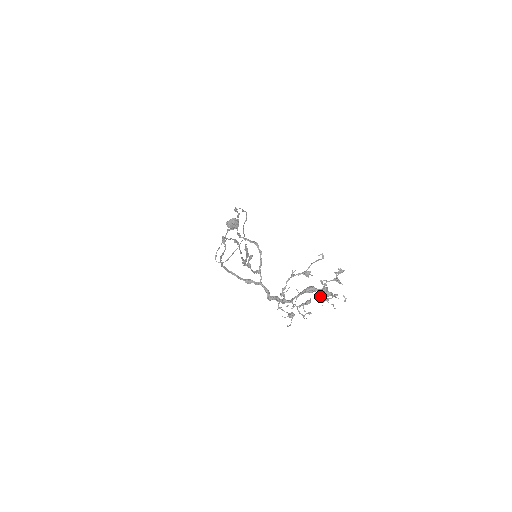
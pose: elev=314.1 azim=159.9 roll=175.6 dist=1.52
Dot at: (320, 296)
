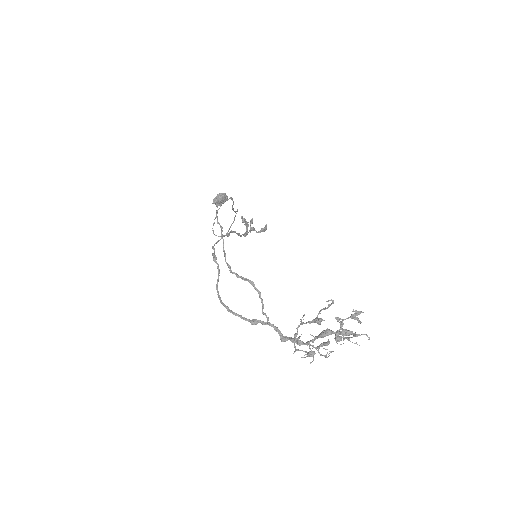
Dot at: (339, 338)
